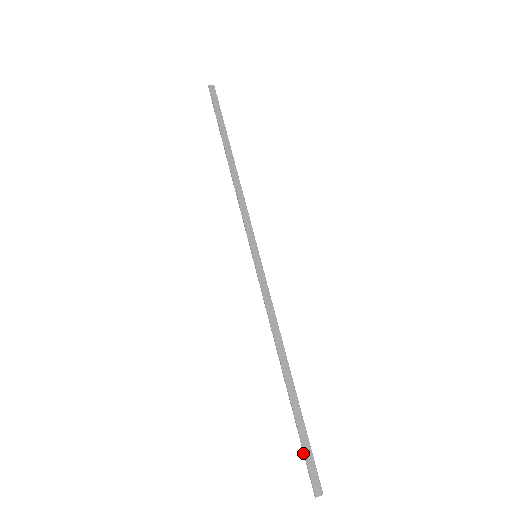
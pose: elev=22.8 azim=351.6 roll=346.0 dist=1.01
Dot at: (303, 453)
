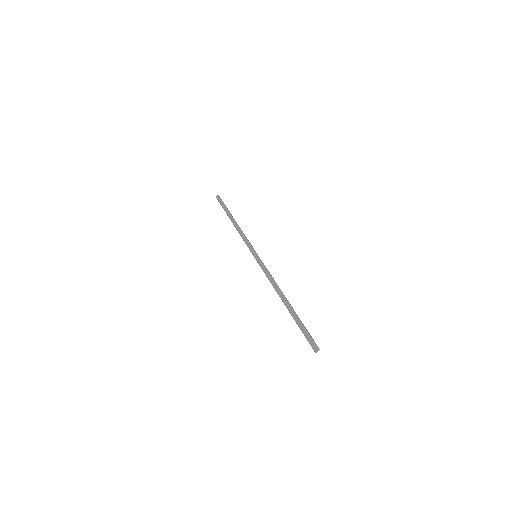
Dot at: (304, 335)
